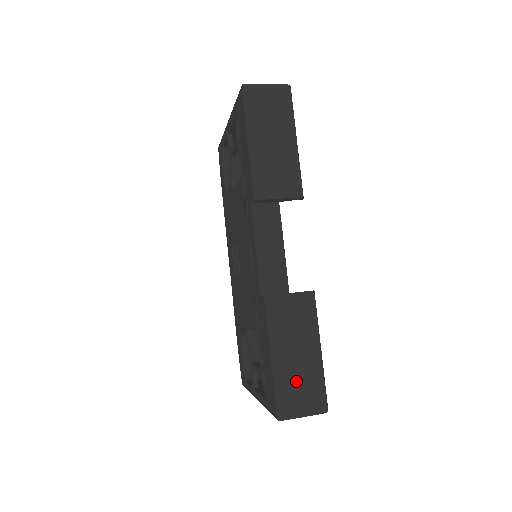
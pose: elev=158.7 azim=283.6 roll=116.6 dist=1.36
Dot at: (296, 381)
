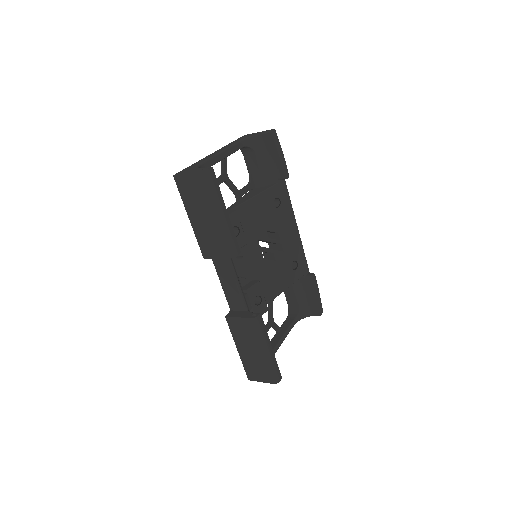
Dot at: (254, 364)
